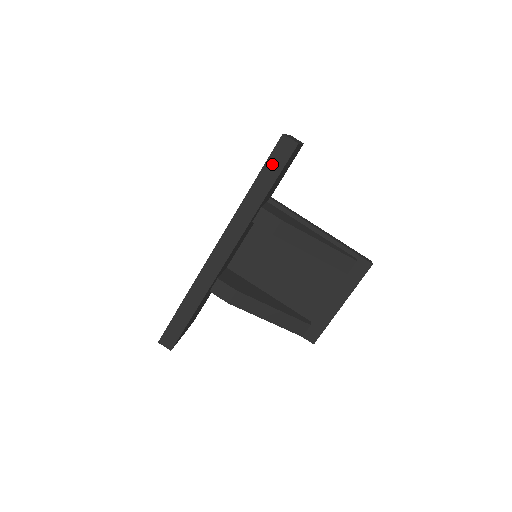
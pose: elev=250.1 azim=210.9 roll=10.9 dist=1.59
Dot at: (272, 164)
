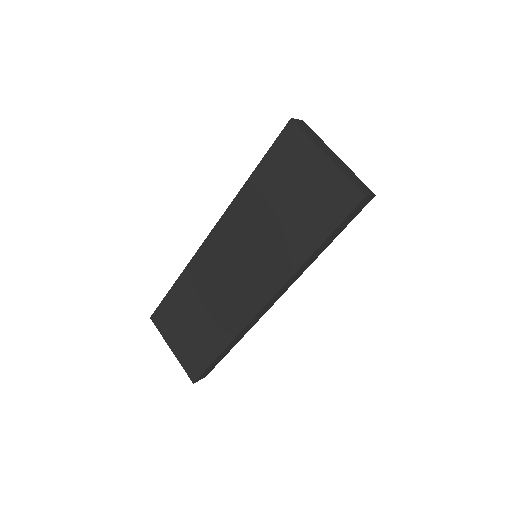
Dot at: (343, 224)
